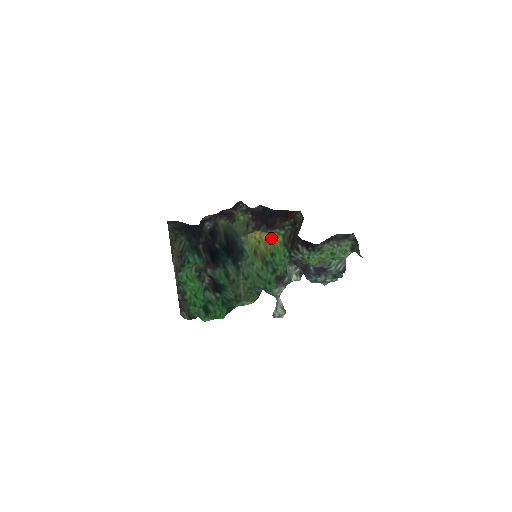
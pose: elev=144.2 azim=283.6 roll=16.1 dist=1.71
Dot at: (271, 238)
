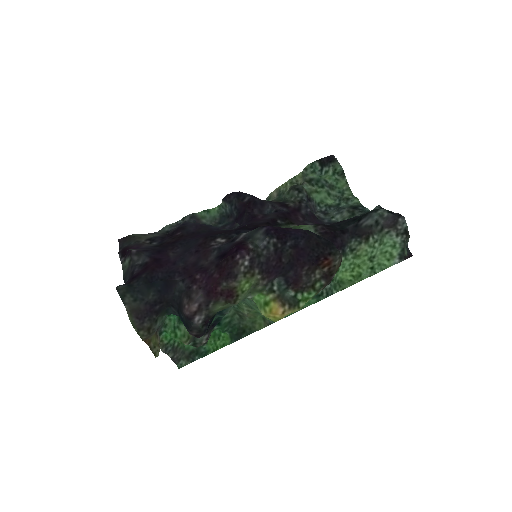
Dot at: (297, 309)
